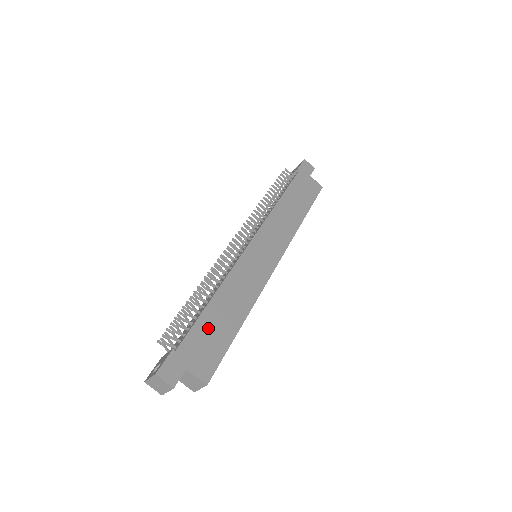
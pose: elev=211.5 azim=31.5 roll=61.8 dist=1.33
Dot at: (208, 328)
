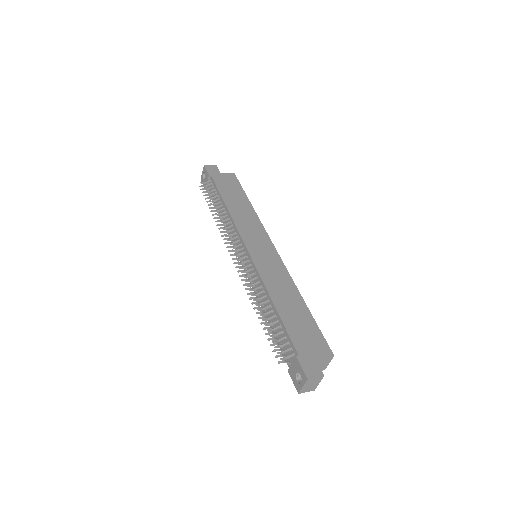
Dot at: (295, 324)
